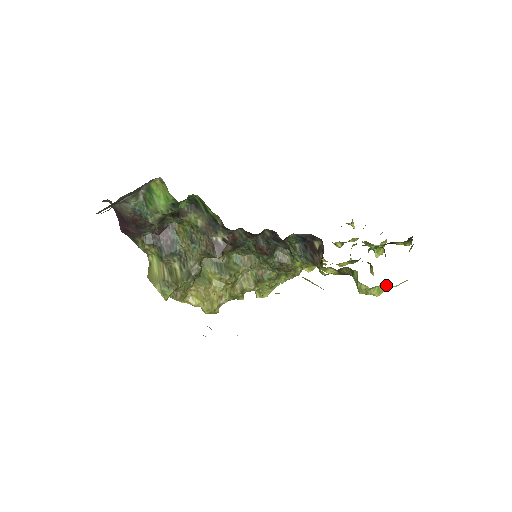
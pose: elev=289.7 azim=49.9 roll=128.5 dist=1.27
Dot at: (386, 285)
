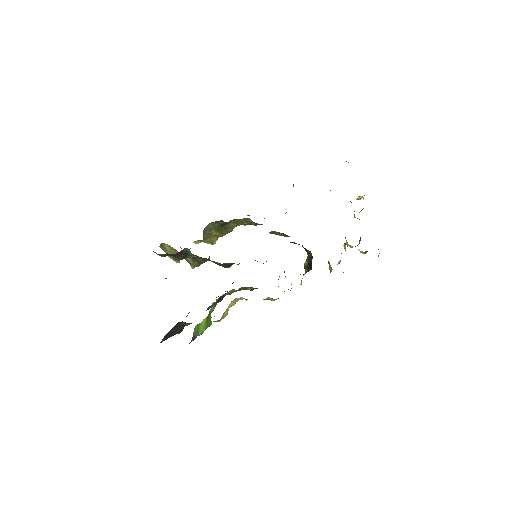
Dot at: occluded
